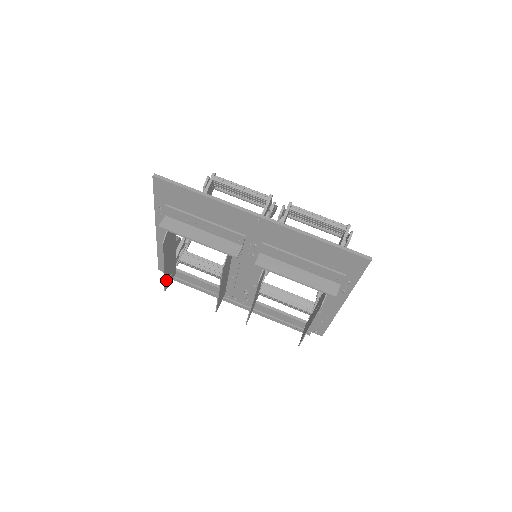
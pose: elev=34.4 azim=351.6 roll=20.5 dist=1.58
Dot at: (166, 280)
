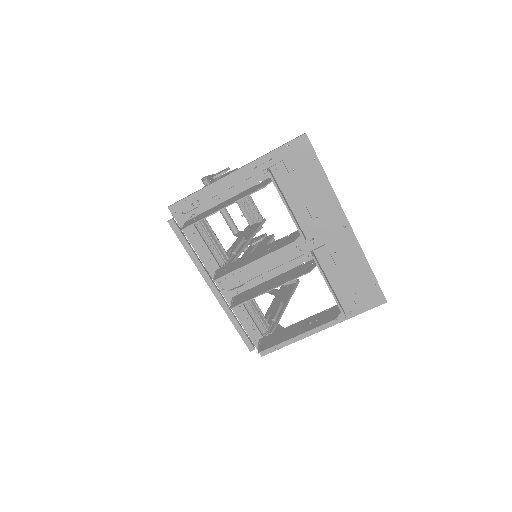
Dot at: (198, 221)
